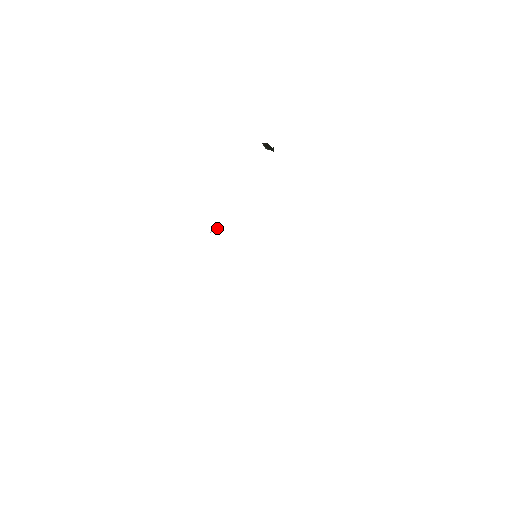
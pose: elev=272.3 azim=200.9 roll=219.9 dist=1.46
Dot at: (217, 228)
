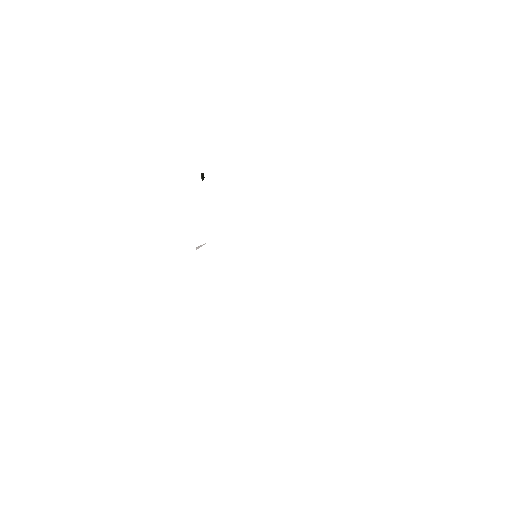
Dot at: (203, 244)
